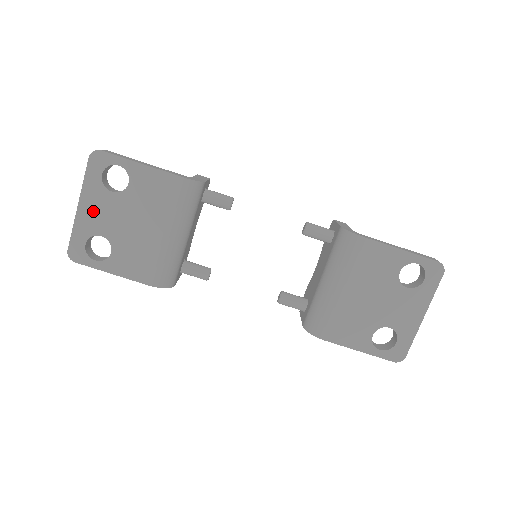
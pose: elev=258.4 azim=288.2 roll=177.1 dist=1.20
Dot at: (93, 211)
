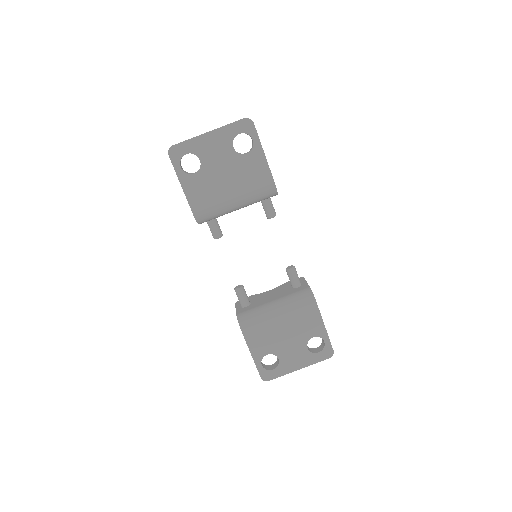
Dot at: (212, 144)
